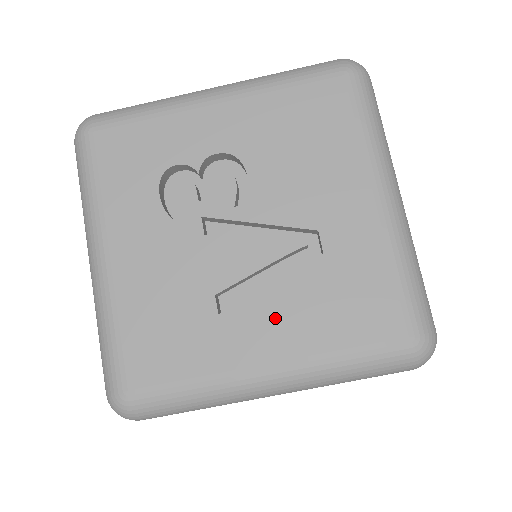
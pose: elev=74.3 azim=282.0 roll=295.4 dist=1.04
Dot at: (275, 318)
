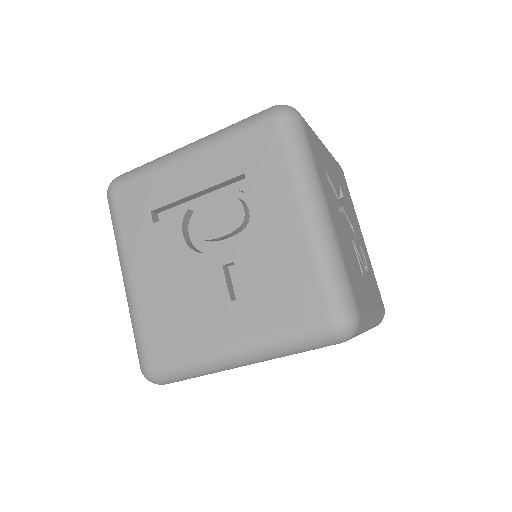
Dot at: occluded
